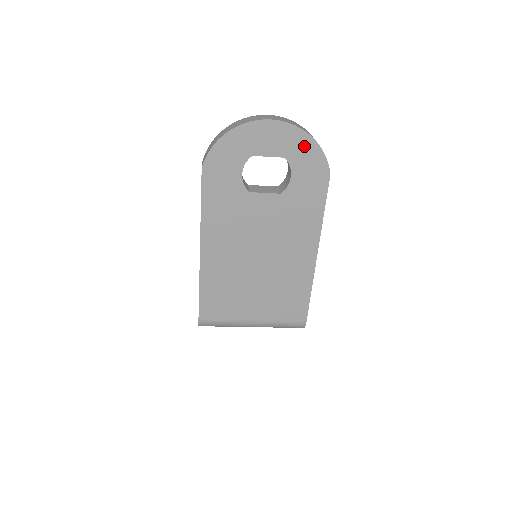
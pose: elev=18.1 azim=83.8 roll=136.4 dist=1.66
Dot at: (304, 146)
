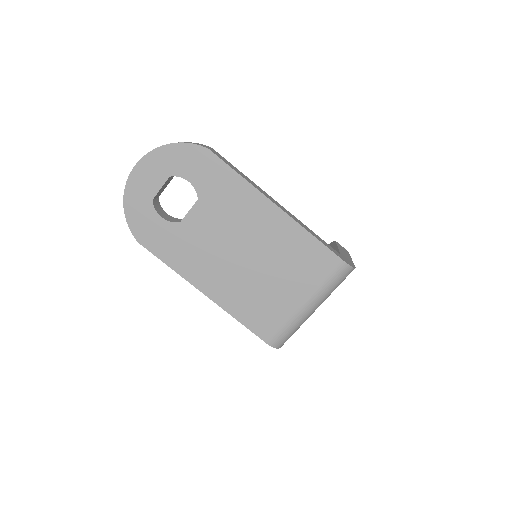
Dot at: (170, 155)
